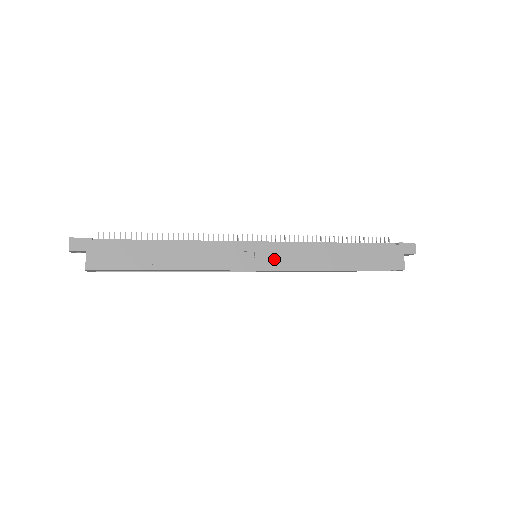
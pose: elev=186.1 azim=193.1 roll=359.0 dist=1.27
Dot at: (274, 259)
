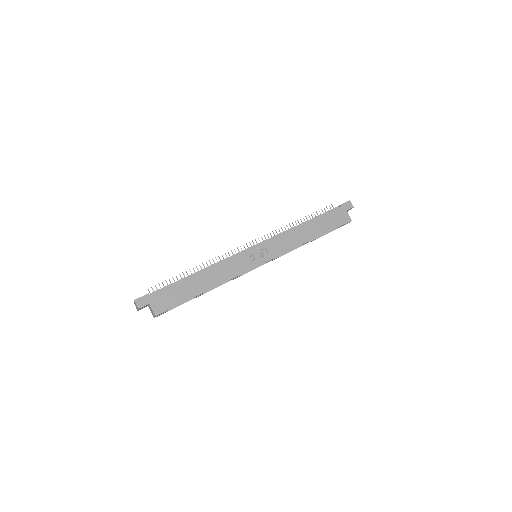
Dot at: (269, 252)
